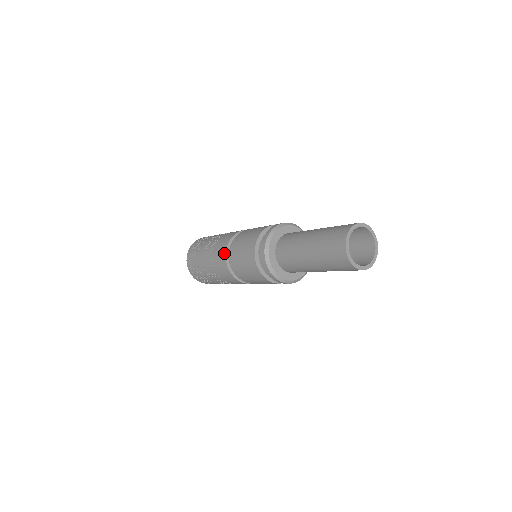
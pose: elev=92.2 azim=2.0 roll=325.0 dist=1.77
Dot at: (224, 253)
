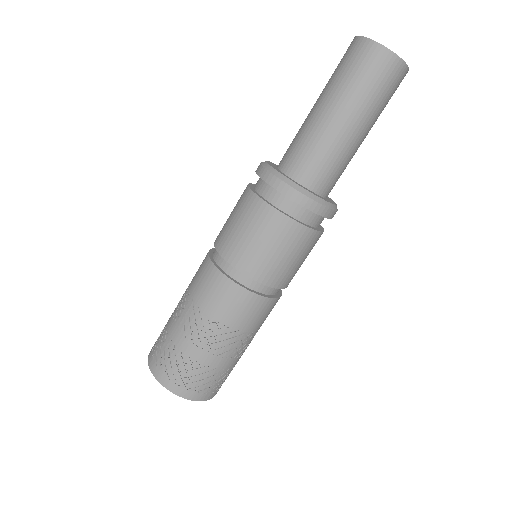
Dot at: (229, 284)
